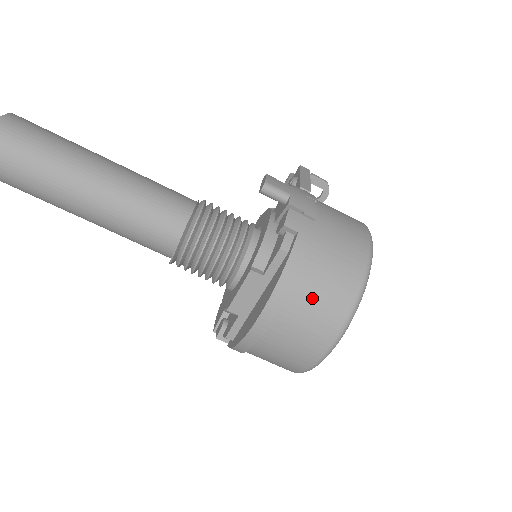
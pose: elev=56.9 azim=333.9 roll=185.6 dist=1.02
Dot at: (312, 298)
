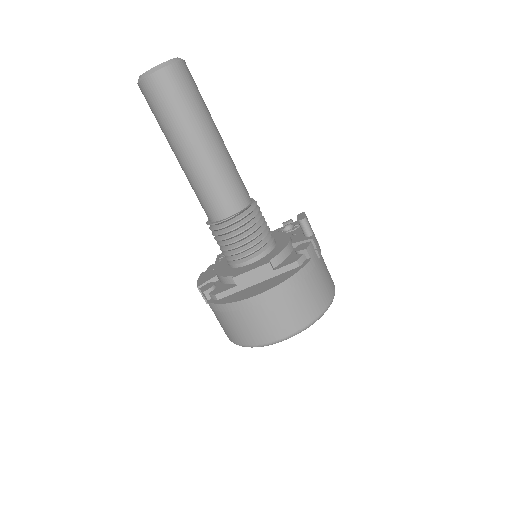
Dot at: (297, 301)
